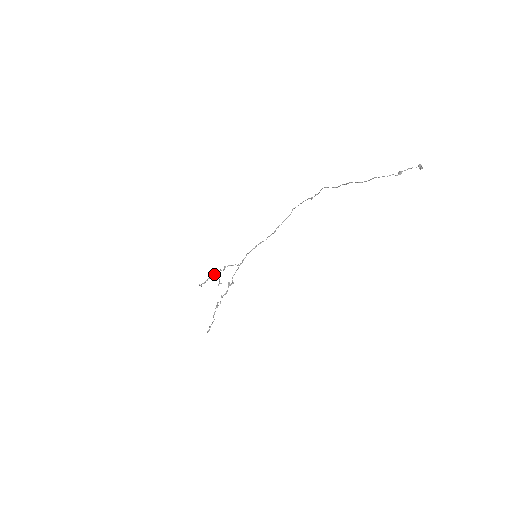
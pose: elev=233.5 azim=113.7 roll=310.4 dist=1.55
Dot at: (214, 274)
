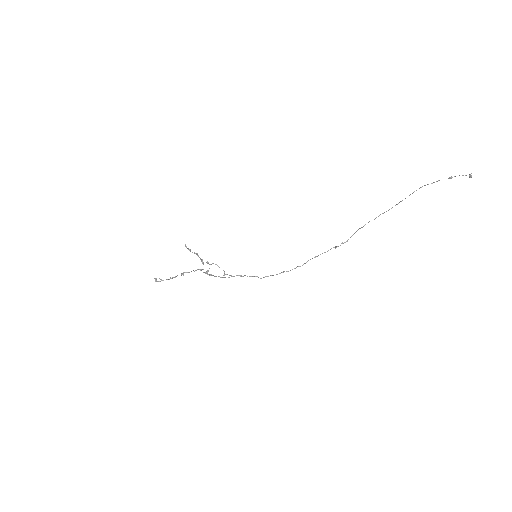
Dot at: occluded
